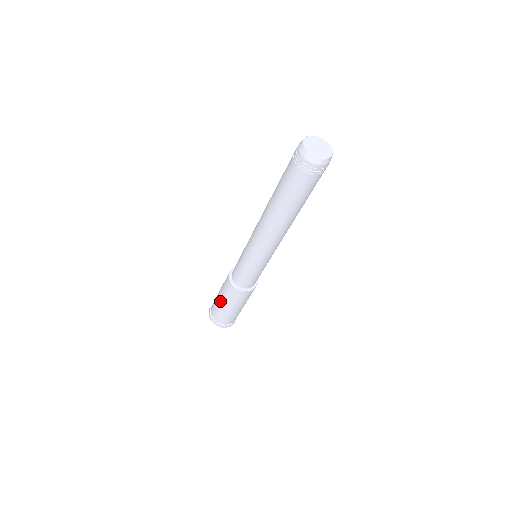
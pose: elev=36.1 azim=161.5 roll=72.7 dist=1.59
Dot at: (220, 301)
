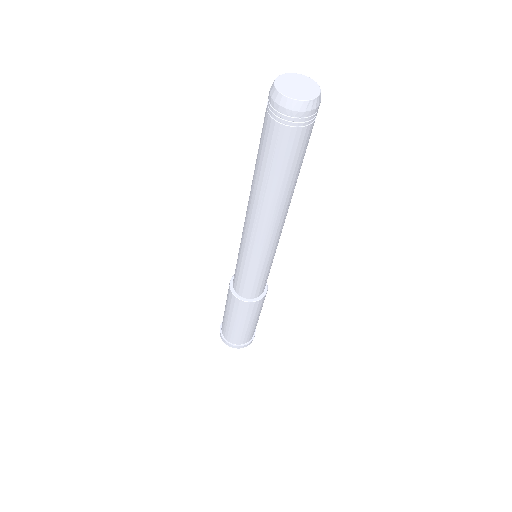
Dot at: (225, 310)
